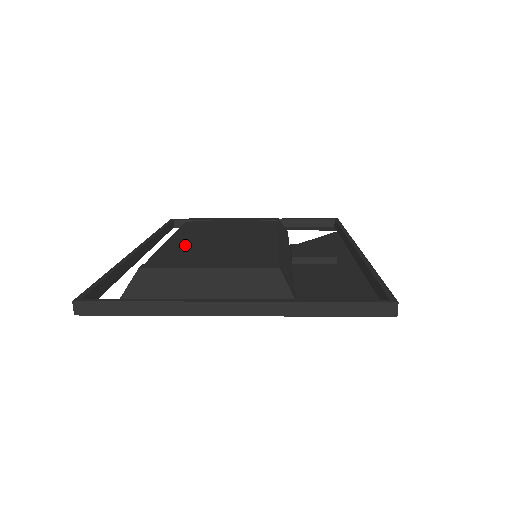
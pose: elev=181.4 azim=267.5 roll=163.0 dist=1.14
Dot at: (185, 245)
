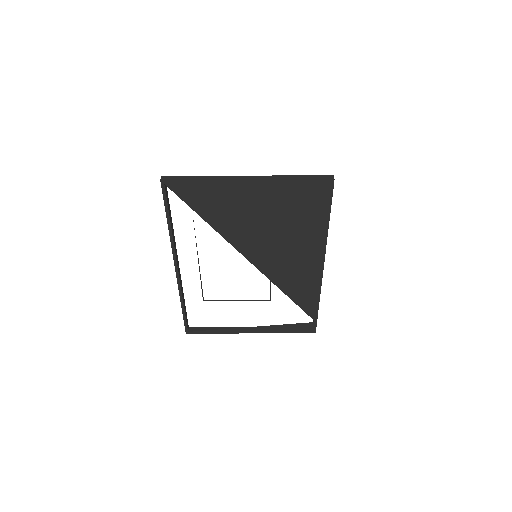
Dot at: occluded
